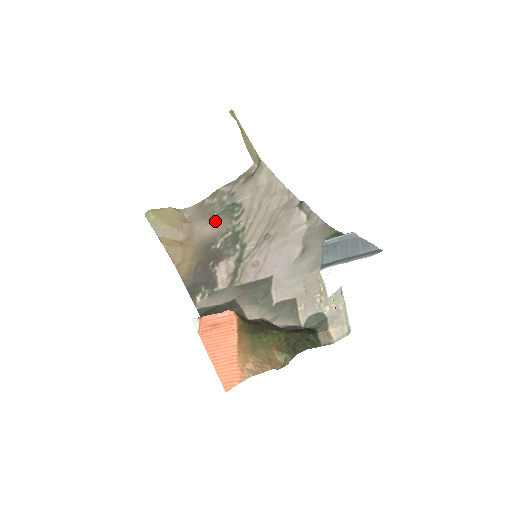
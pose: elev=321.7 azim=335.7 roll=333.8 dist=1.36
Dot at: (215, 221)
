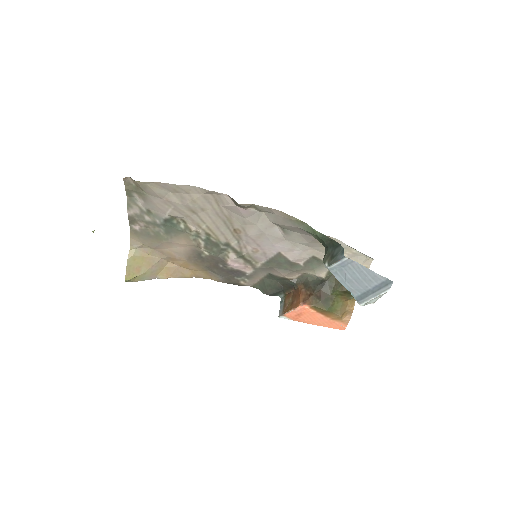
Dot at: (173, 240)
